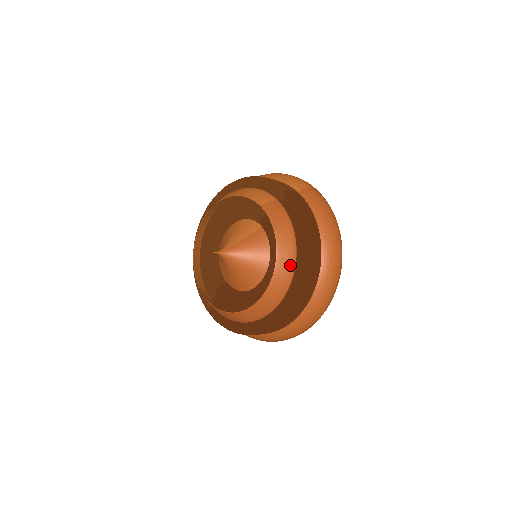
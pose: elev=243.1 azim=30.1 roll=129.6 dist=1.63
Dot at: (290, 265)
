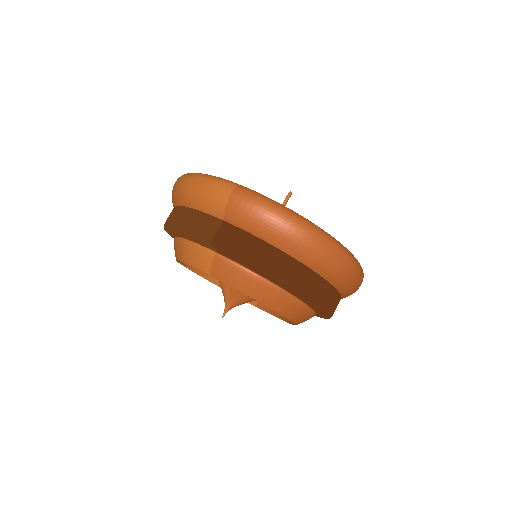
Dot at: (290, 302)
